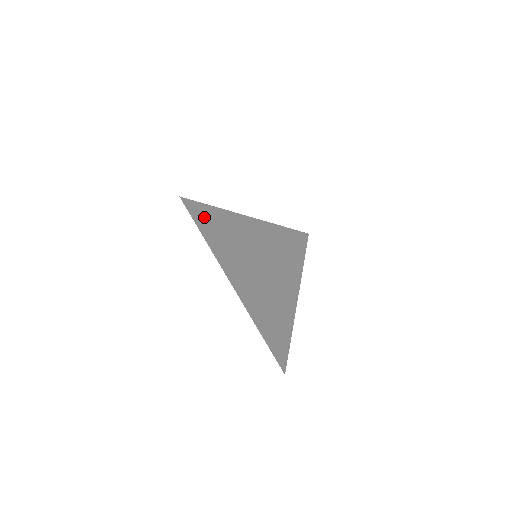
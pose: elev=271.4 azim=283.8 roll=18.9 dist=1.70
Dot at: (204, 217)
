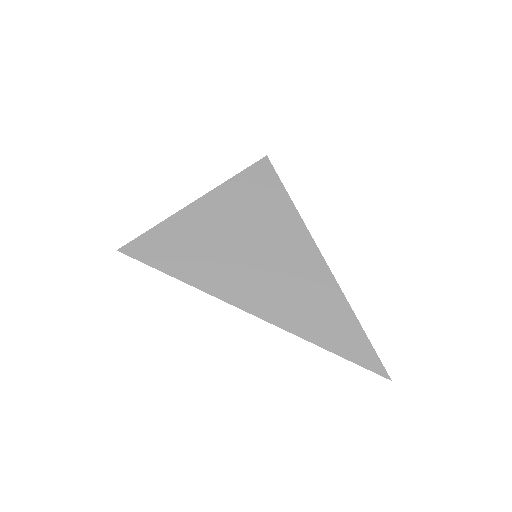
Dot at: (167, 255)
